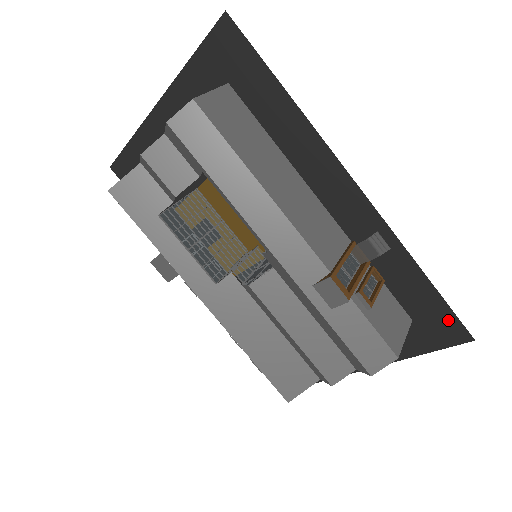
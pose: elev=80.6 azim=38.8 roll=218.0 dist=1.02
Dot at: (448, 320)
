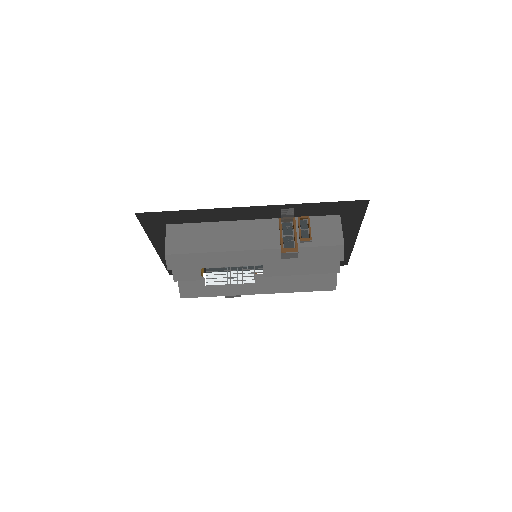
Dot at: (350, 204)
